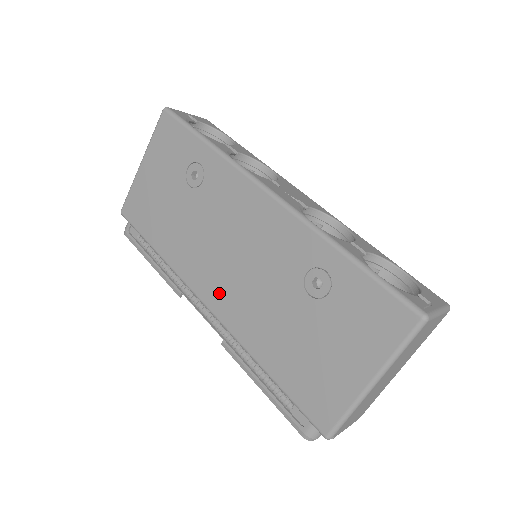
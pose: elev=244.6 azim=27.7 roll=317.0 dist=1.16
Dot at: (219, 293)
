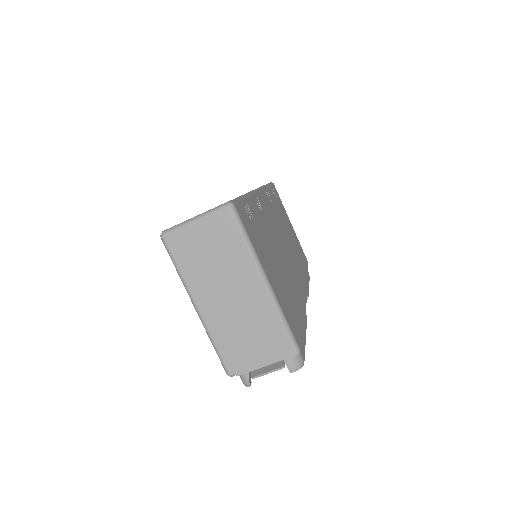
Dot at: occluded
